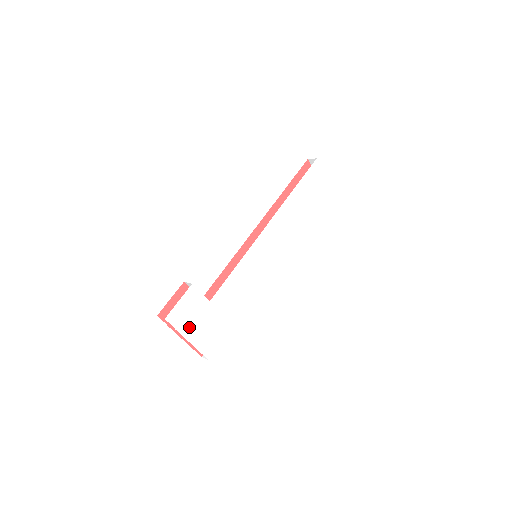
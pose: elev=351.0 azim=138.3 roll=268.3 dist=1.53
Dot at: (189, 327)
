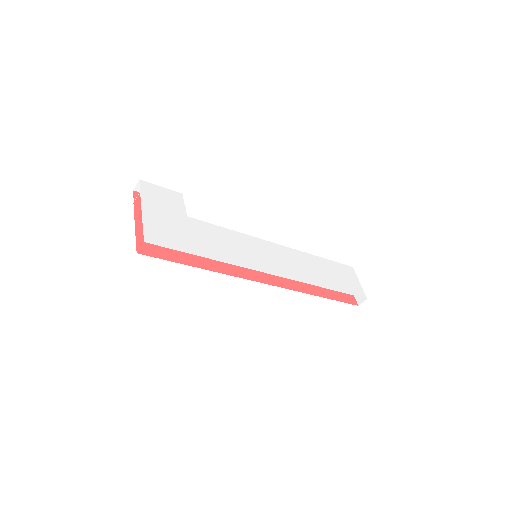
Dot at: (152, 205)
